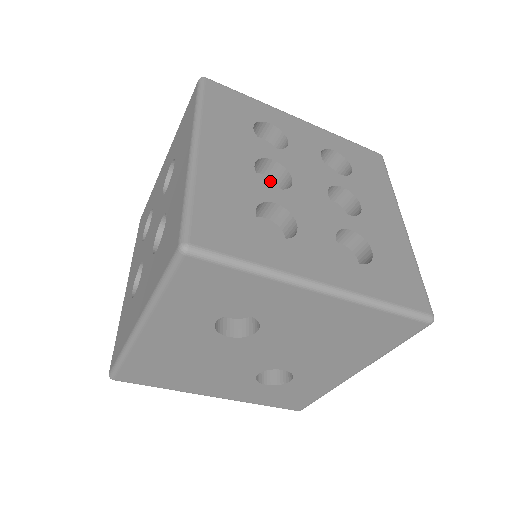
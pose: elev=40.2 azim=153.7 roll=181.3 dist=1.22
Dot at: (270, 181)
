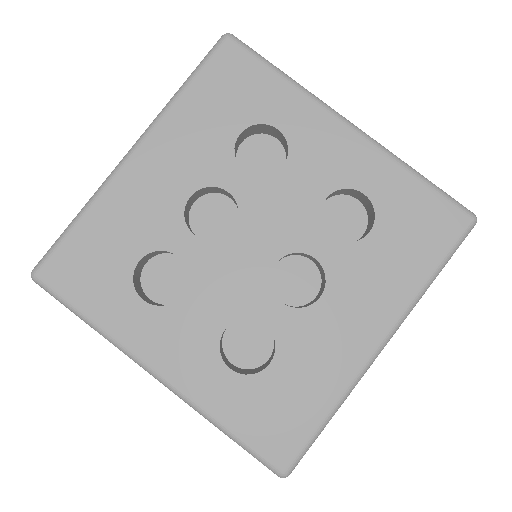
Dot at: (232, 209)
